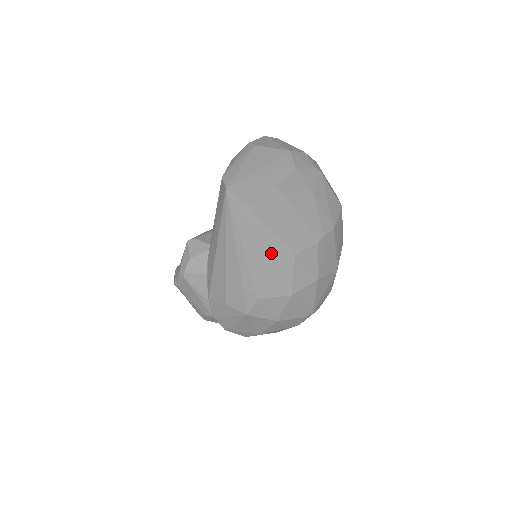
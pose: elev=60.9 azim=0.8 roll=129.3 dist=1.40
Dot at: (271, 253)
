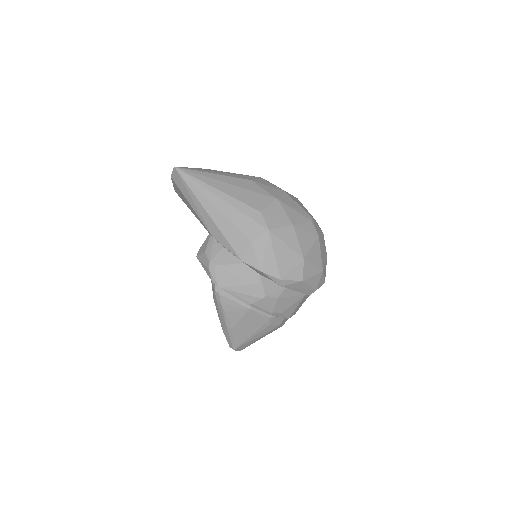
Dot at: (236, 184)
